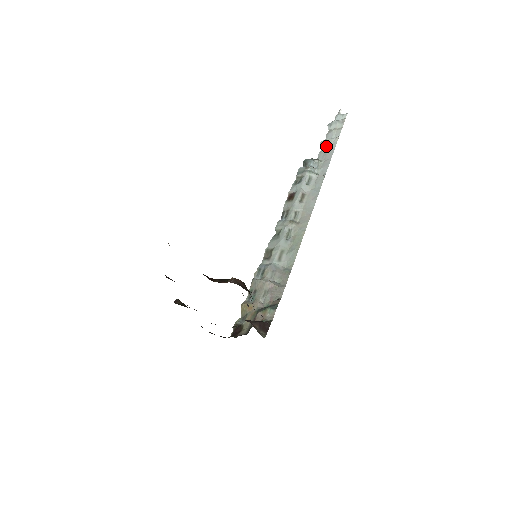
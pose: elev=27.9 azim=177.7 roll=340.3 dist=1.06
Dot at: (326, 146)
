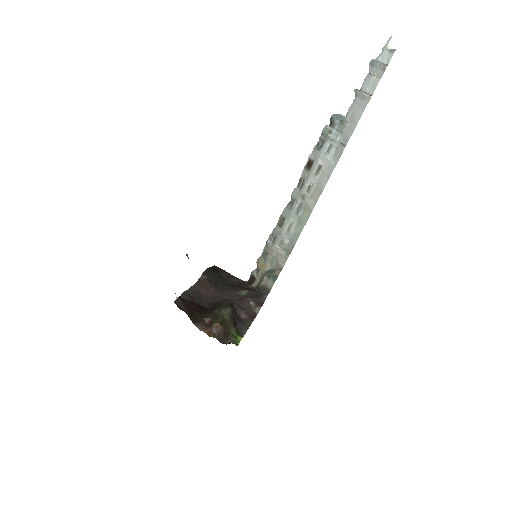
Dot at: (358, 100)
